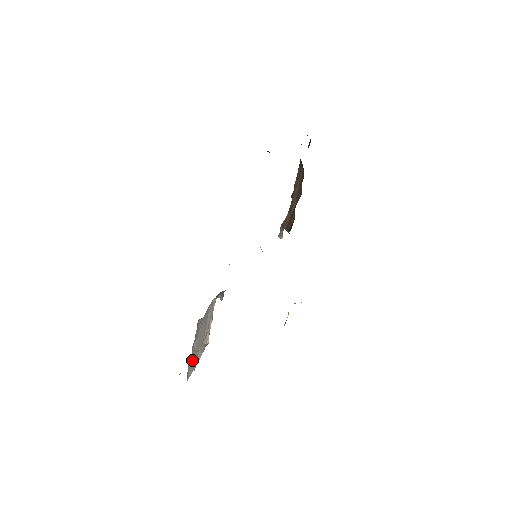
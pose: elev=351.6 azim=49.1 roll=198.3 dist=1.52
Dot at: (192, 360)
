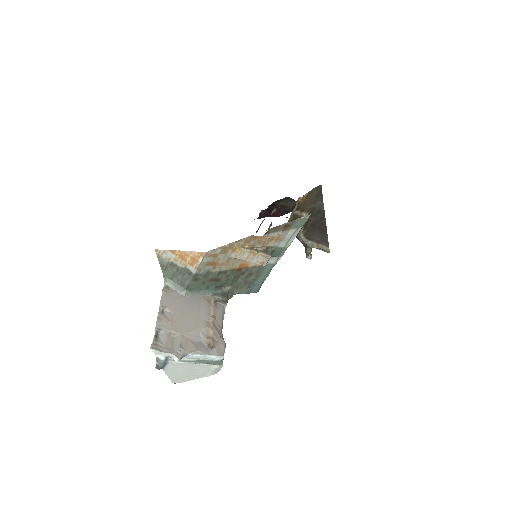
Dot at: (167, 335)
